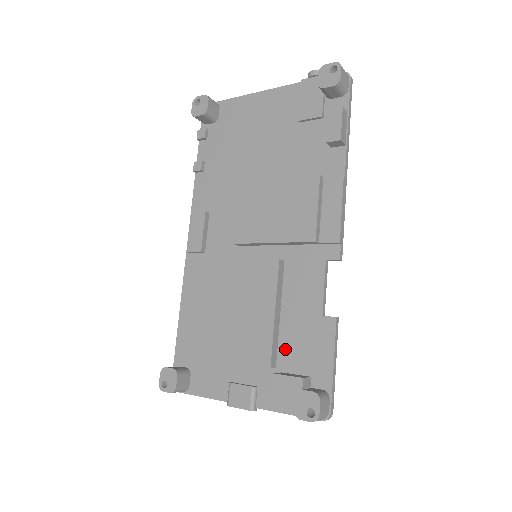
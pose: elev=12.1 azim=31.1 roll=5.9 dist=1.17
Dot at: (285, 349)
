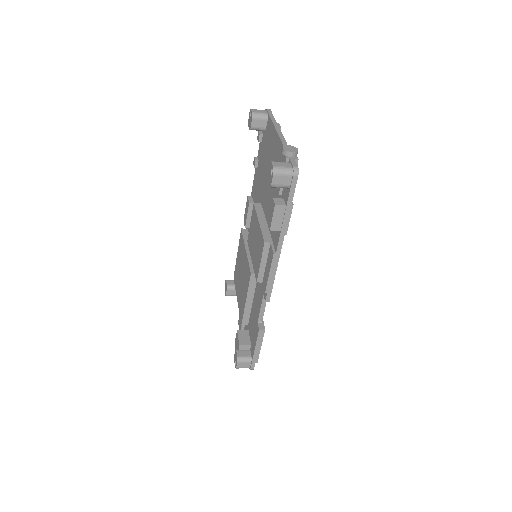
Dot at: (250, 321)
